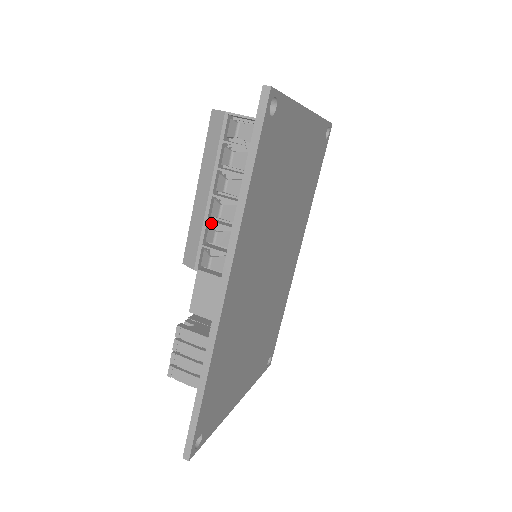
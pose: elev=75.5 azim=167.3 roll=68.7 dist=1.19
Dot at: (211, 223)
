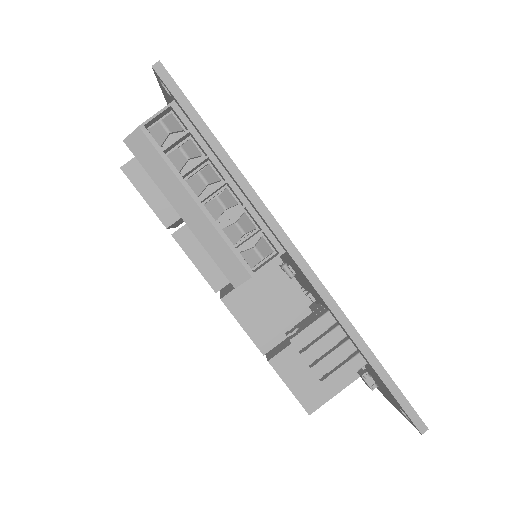
Dot at: occluded
